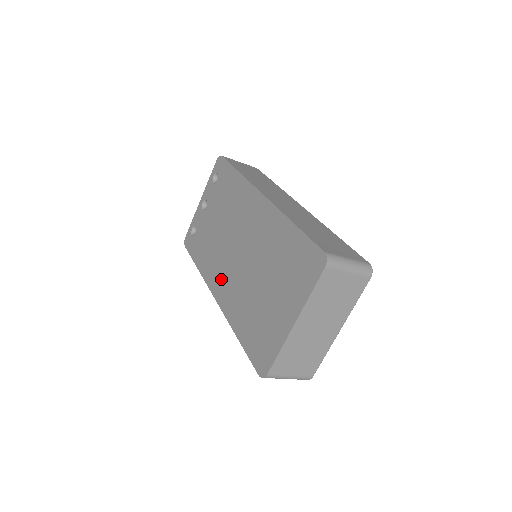
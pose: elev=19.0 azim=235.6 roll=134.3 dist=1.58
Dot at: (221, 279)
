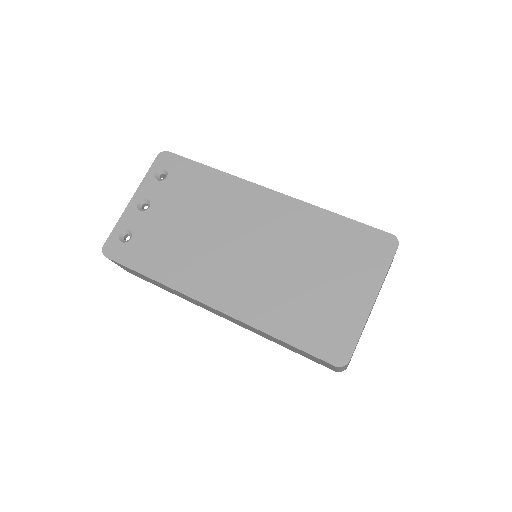
Dot at: (219, 283)
